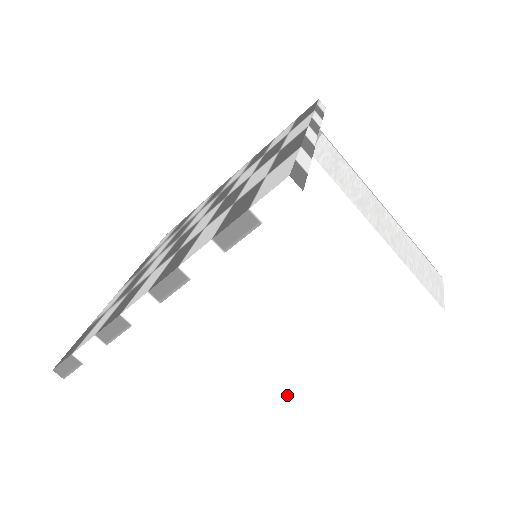
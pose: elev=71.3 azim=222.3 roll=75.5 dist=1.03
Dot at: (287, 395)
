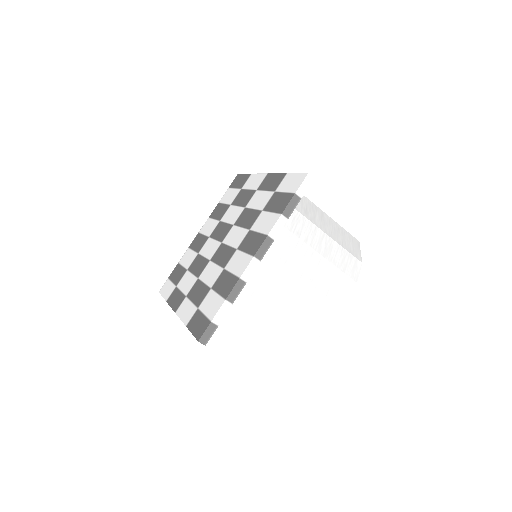
Dot at: (322, 302)
